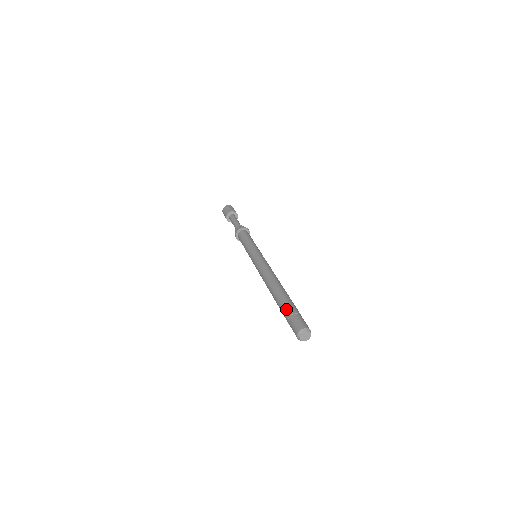
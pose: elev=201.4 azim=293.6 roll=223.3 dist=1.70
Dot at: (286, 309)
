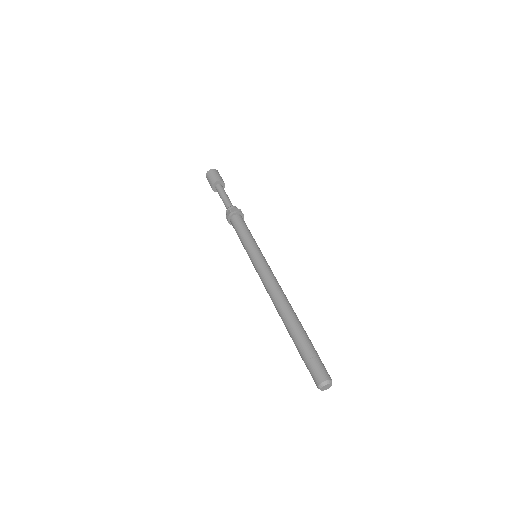
Dot at: (302, 349)
